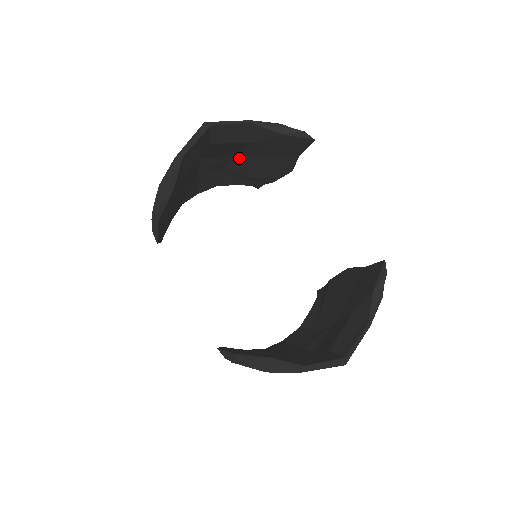
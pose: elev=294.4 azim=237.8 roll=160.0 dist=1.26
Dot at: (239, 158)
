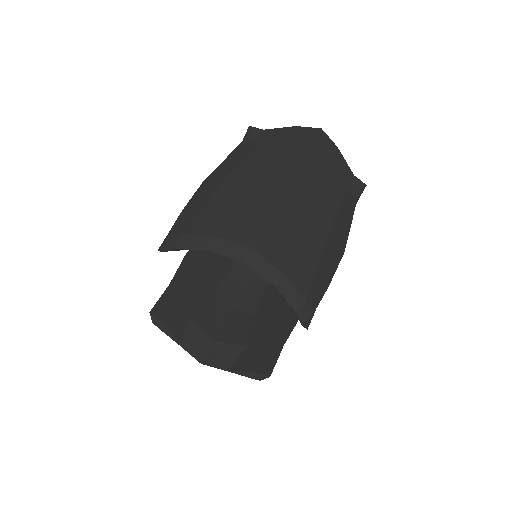
Dot at: occluded
